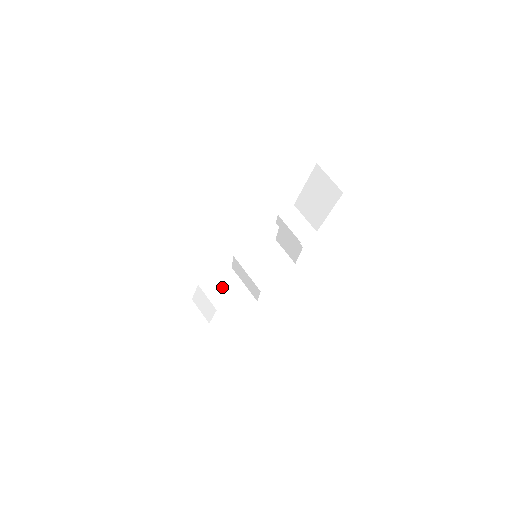
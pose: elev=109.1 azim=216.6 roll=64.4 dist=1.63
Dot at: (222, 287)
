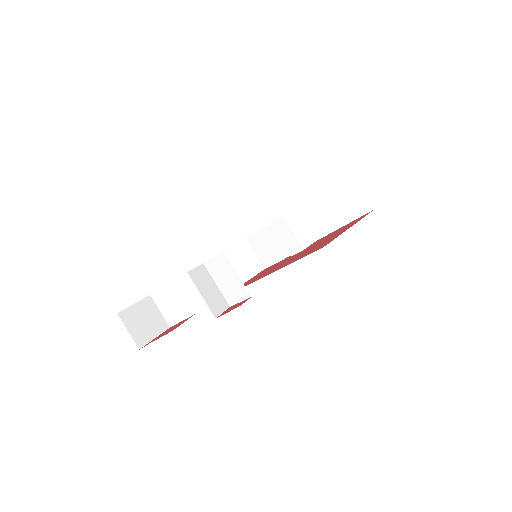
Dot at: (198, 285)
